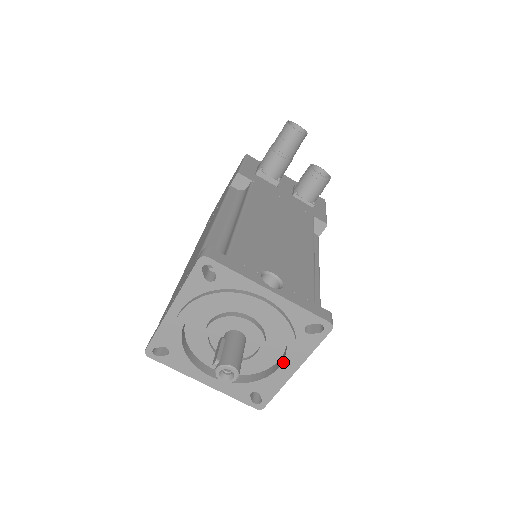
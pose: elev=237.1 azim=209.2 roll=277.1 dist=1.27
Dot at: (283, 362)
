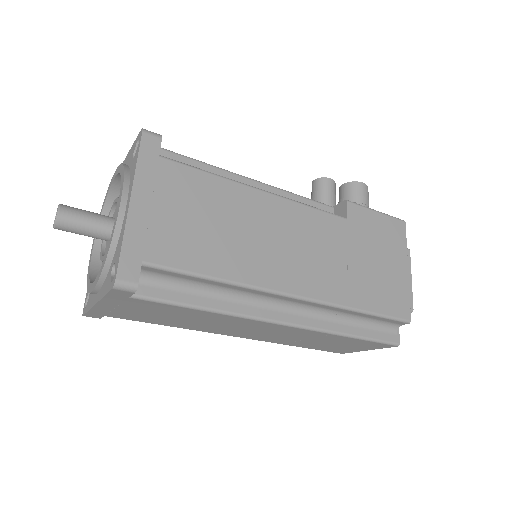
Dot at: (119, 199)
